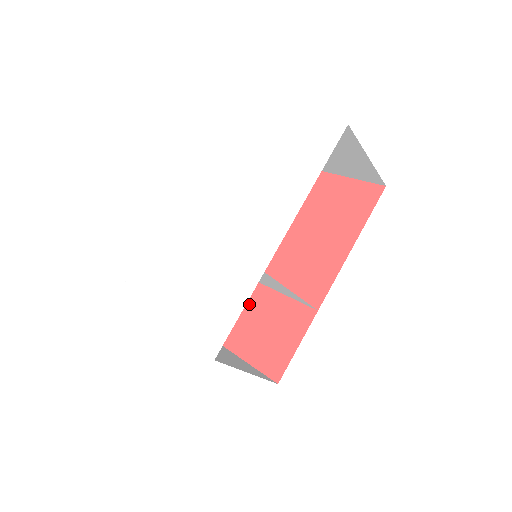
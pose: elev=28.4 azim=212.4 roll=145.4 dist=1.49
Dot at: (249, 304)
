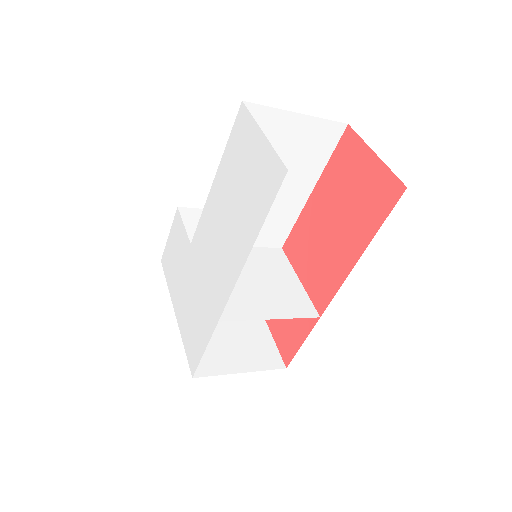
Dot at: occluded
